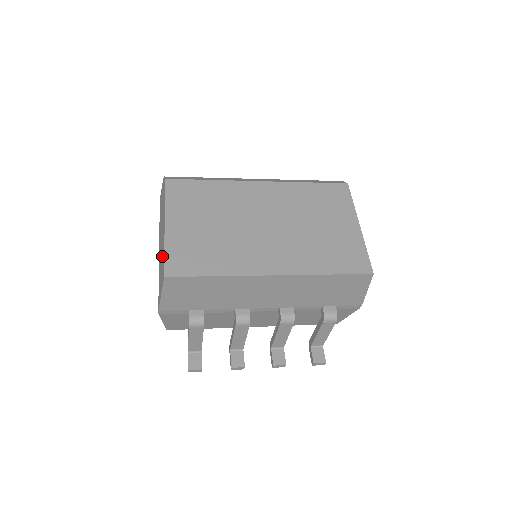
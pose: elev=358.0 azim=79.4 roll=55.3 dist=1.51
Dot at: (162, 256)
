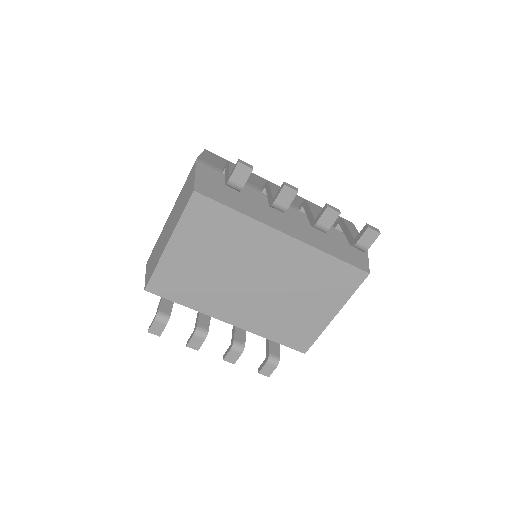
Dot at: occluded
